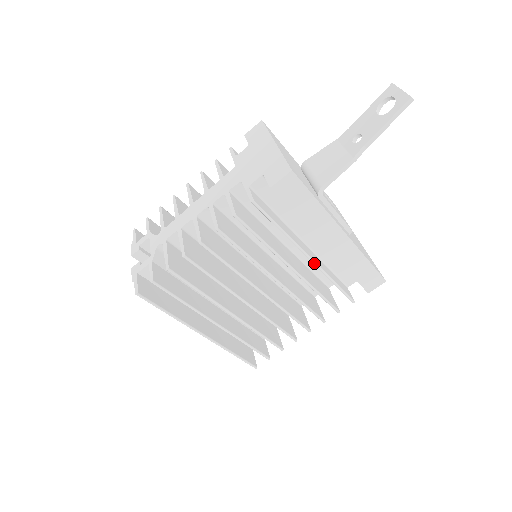
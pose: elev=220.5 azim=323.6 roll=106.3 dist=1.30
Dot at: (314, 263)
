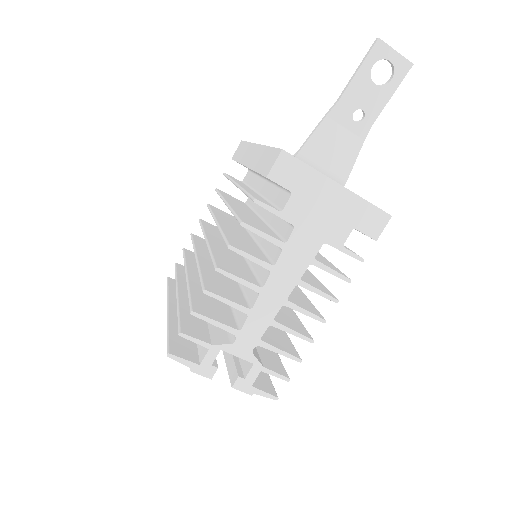
Dot at: occluded
